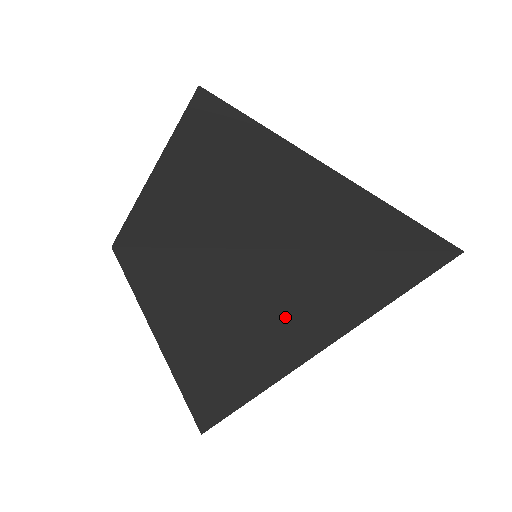
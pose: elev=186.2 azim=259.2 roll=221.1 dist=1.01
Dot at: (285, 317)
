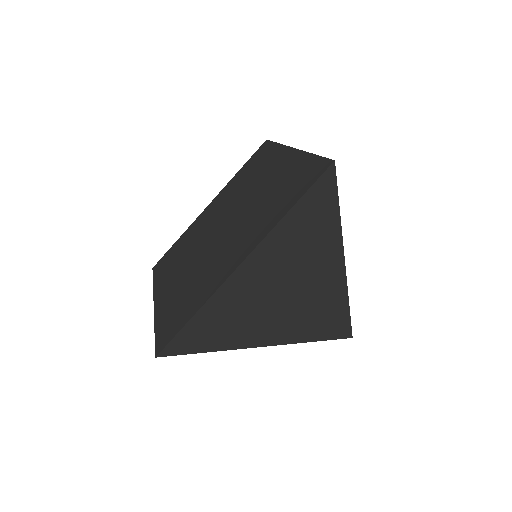
Dot at: (295, 296)
